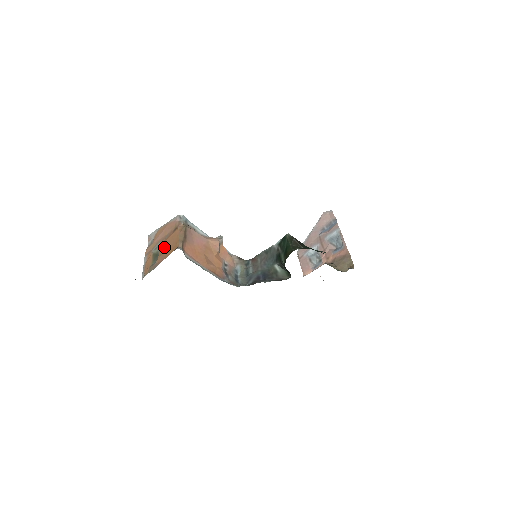
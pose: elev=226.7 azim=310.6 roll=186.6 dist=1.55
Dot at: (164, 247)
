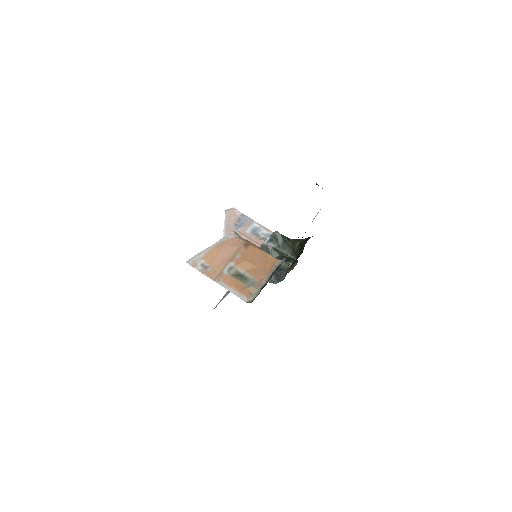
Dot at: (252, 264)
